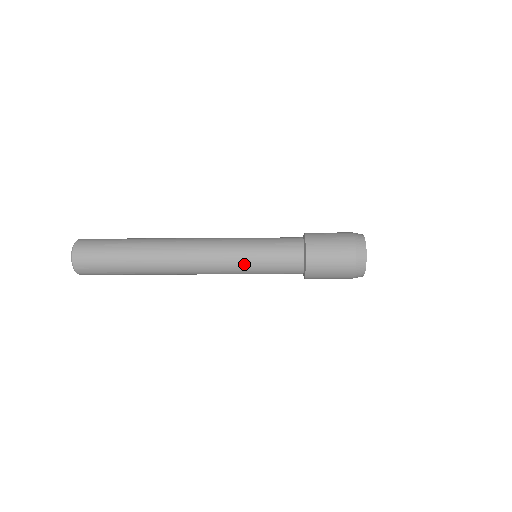
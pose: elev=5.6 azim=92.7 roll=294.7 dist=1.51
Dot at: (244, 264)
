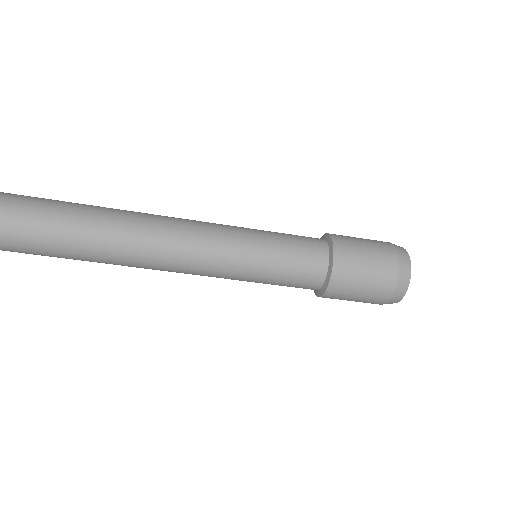
Dot at: (246, 232)
